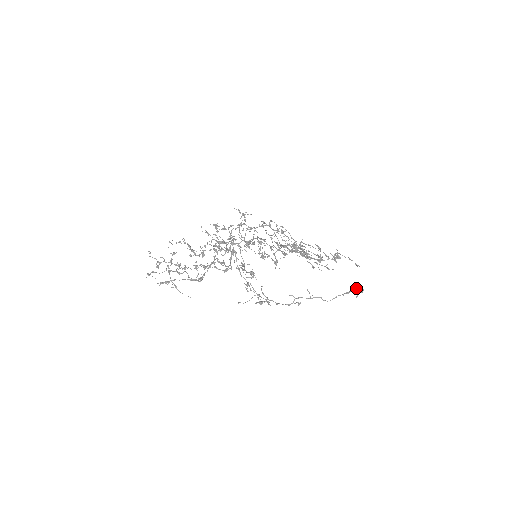
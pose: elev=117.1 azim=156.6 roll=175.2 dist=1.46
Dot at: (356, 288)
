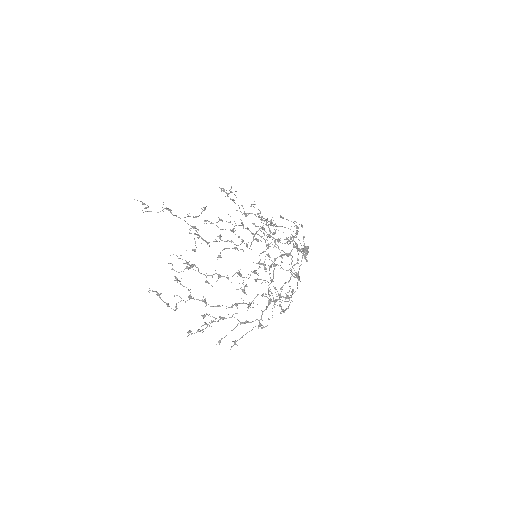
Dot at: (308, 252)
